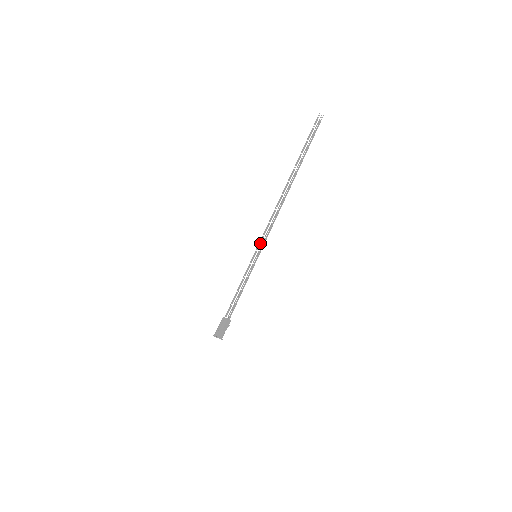
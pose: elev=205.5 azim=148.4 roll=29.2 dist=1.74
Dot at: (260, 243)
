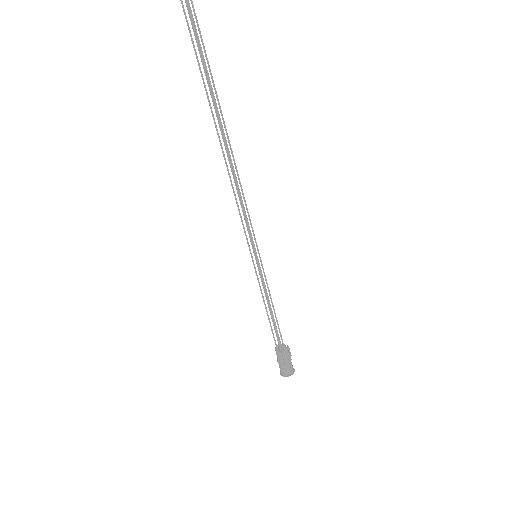
Dot at: (246, 236)
